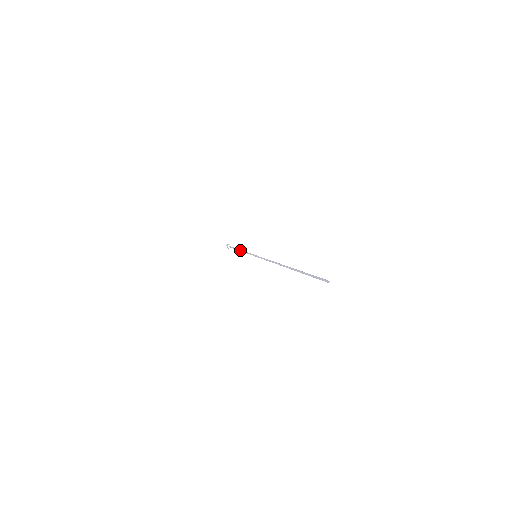
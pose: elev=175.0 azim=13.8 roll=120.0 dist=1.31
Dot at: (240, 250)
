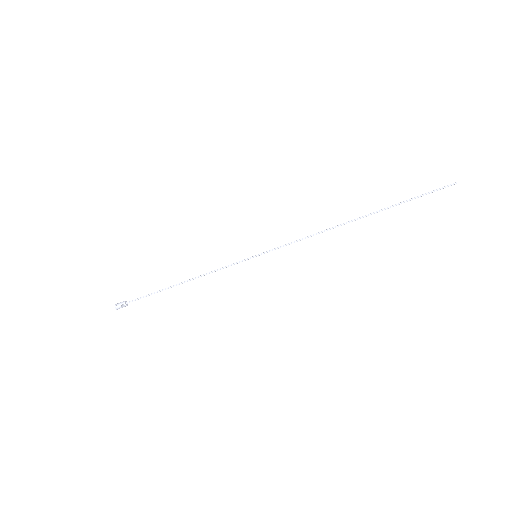
Dot at: (187, 280)
